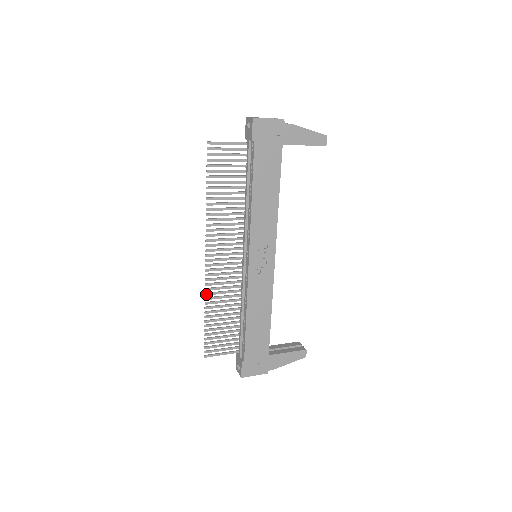
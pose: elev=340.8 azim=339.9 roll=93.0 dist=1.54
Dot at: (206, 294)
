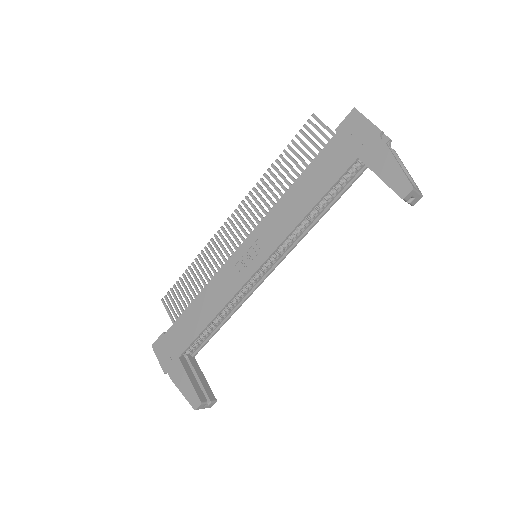
Dot at: (205, 247)
